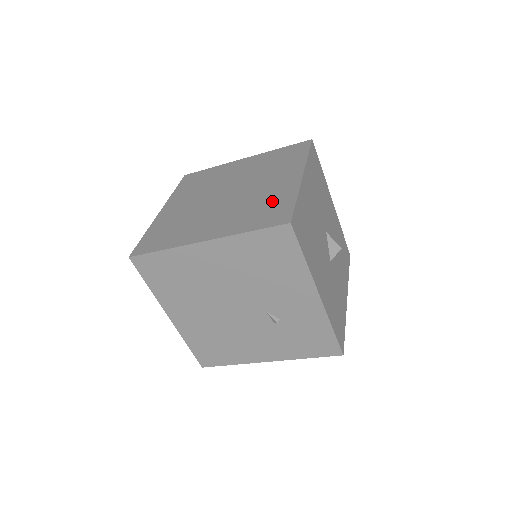
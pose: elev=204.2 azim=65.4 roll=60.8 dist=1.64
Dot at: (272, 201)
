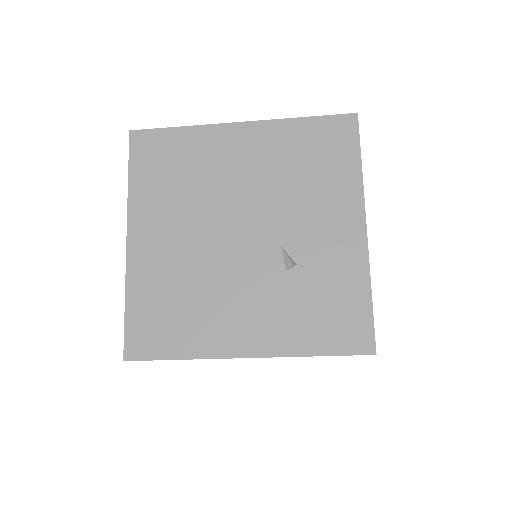
Dot at: occluded
